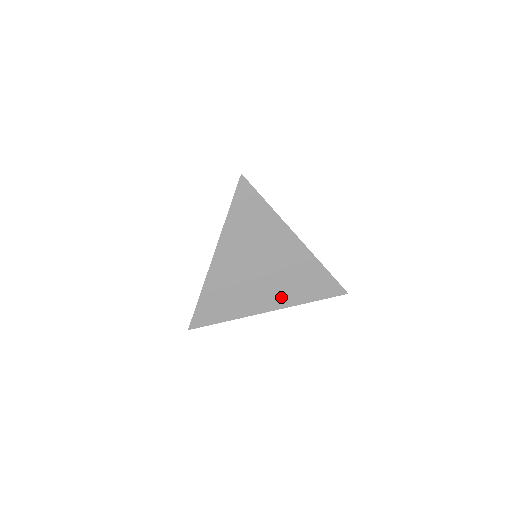
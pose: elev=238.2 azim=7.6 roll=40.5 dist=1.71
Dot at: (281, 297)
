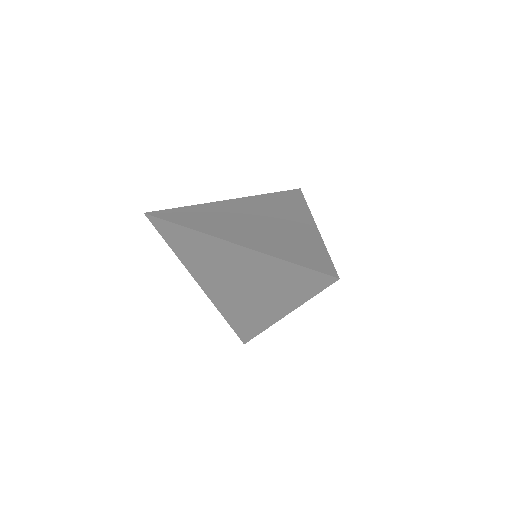
Dot at: (279, 302)
